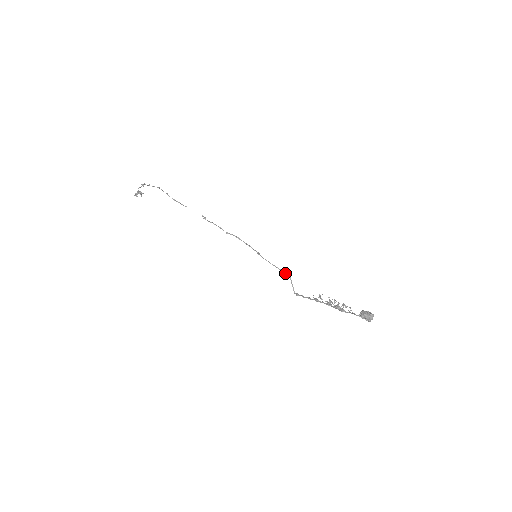
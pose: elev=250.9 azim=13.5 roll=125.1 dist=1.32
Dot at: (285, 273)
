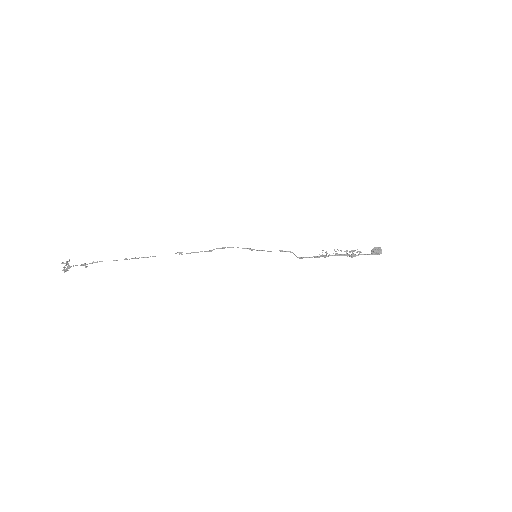
Dot at: (285, 251)
